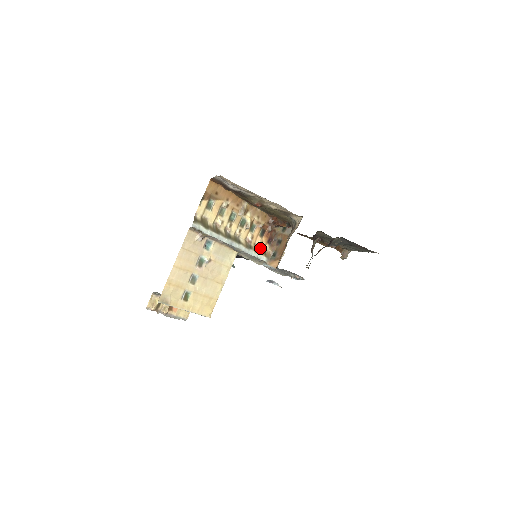
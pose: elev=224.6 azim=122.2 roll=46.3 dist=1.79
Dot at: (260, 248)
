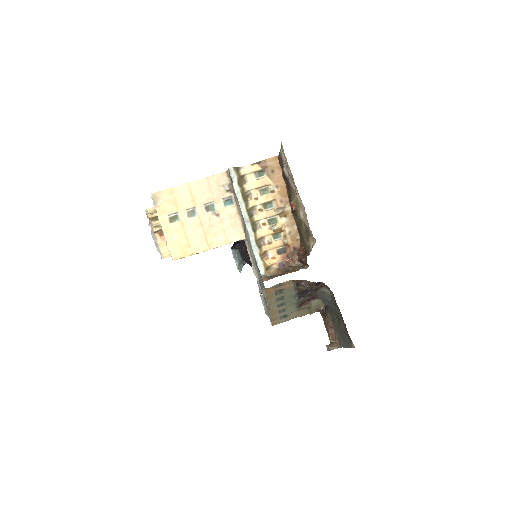
Dot at: (267, 259)
